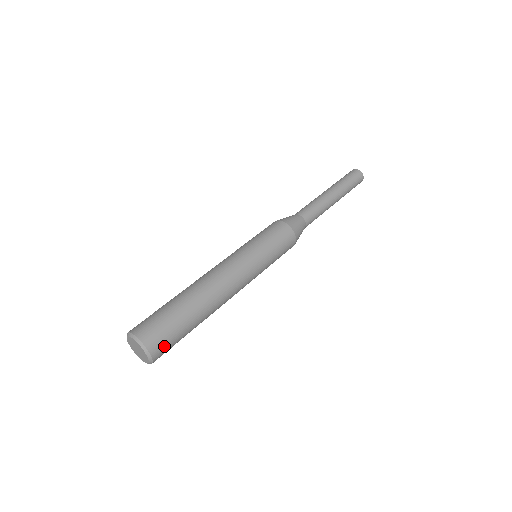
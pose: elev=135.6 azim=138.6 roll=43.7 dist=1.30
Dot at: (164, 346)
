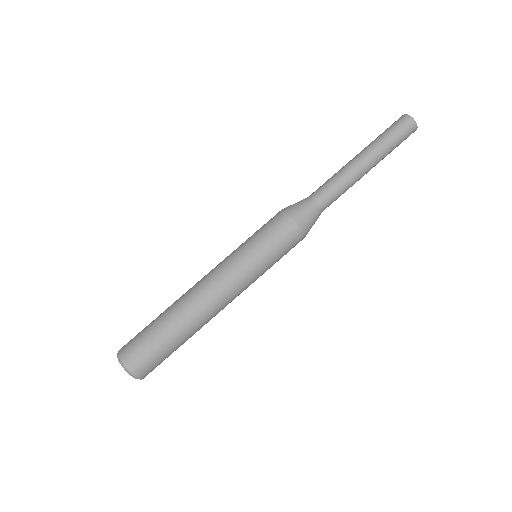
Dot at: occluded
